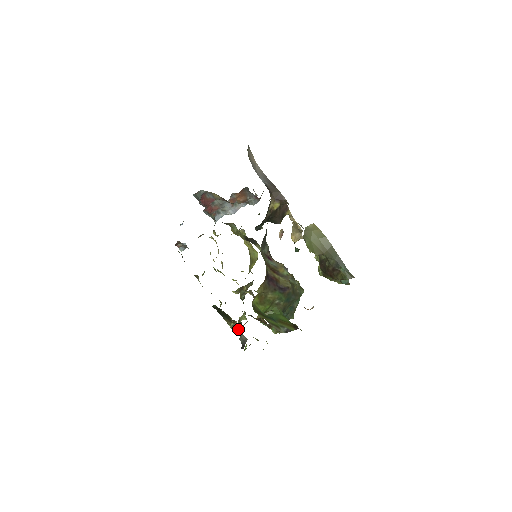
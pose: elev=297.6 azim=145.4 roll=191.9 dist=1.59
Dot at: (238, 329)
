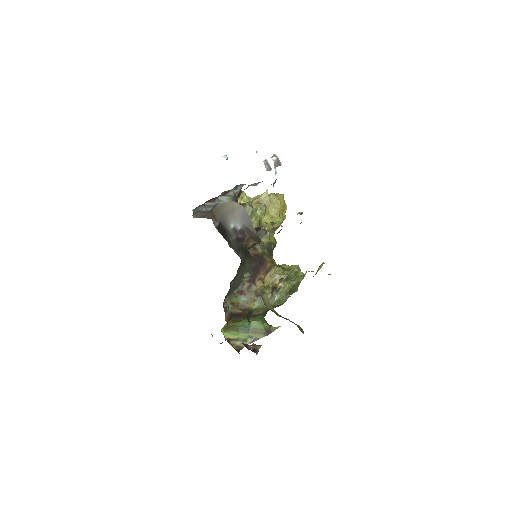
Dot at: occluded
